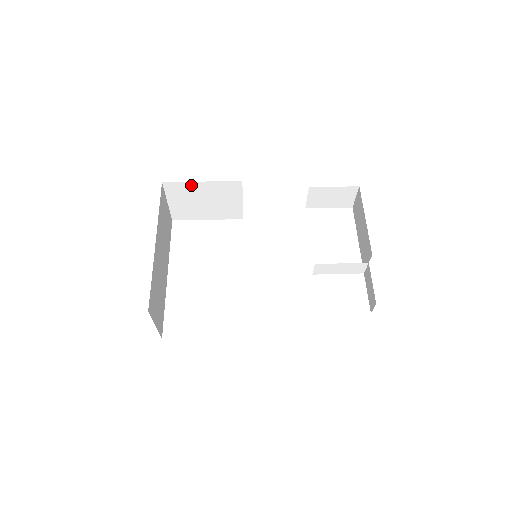
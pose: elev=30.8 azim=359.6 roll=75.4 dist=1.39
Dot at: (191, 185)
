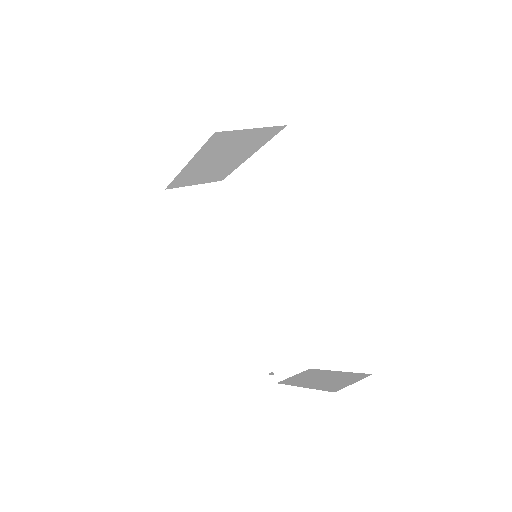
Dot at: occluded
